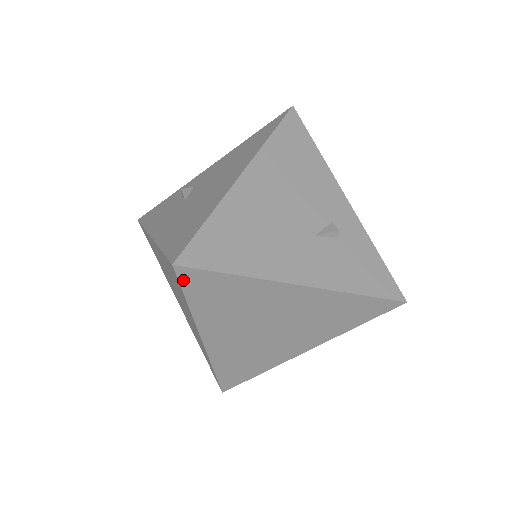
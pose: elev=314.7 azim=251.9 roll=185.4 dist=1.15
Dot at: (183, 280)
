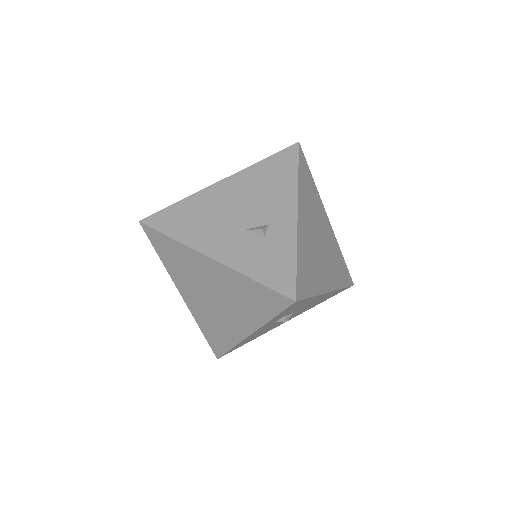
Dot at: (148, 235)
